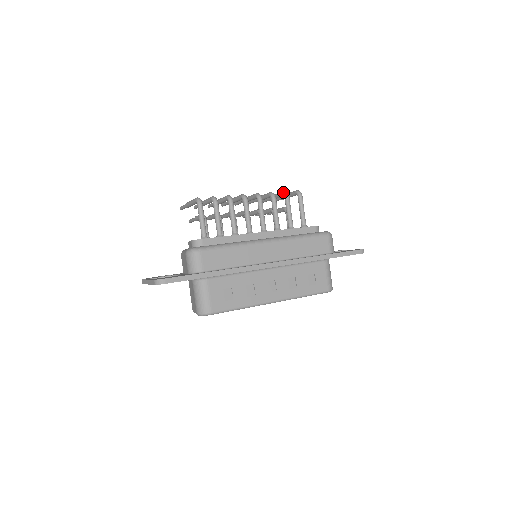
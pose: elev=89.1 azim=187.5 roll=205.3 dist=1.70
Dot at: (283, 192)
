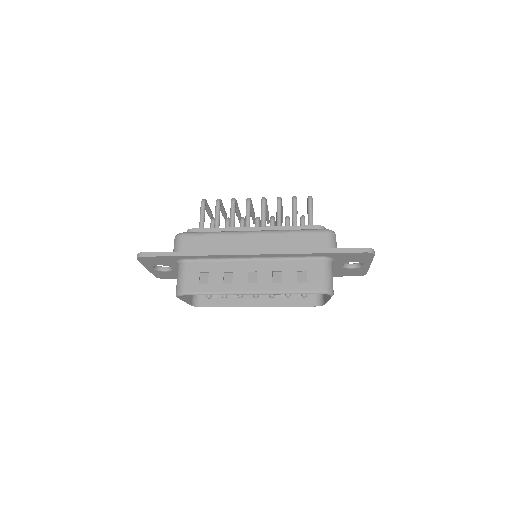
Dot at: (292, 197)
